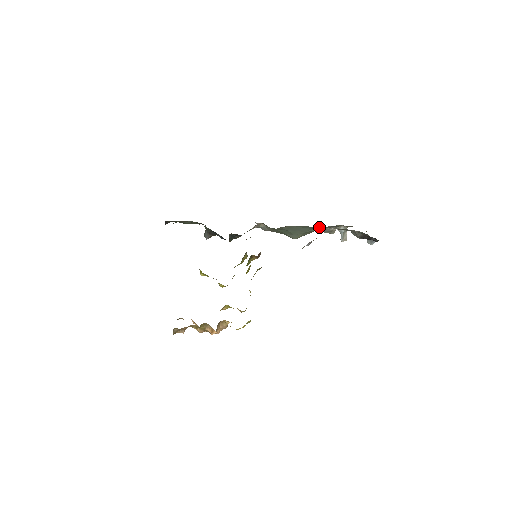
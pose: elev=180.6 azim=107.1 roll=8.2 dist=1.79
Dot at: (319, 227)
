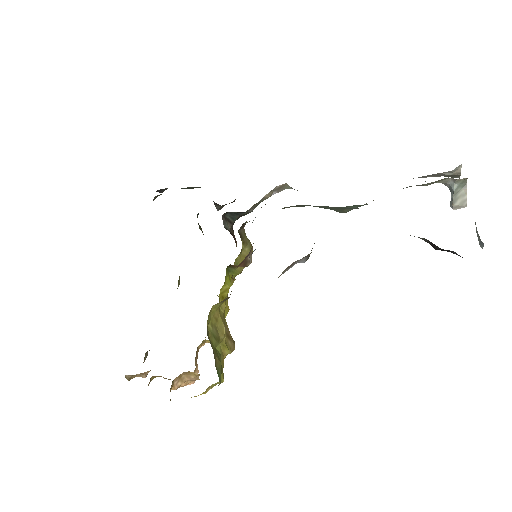
Dot at: occluded
